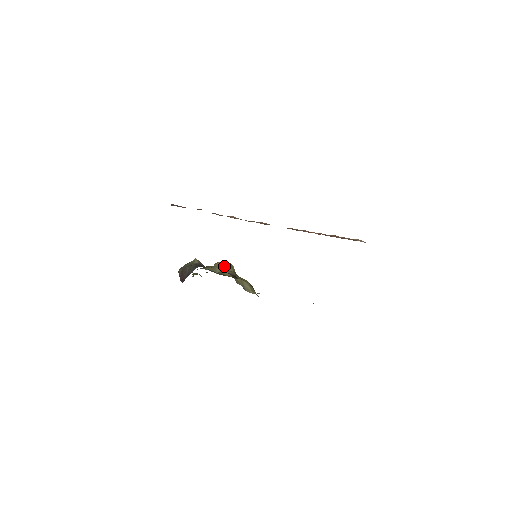
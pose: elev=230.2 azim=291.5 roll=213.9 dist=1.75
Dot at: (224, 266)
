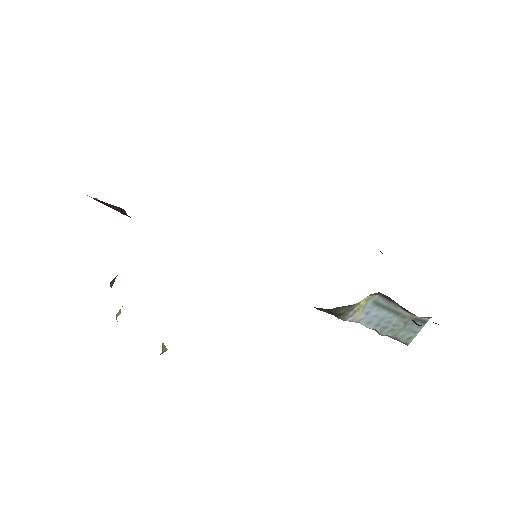
Dot at: occluded
